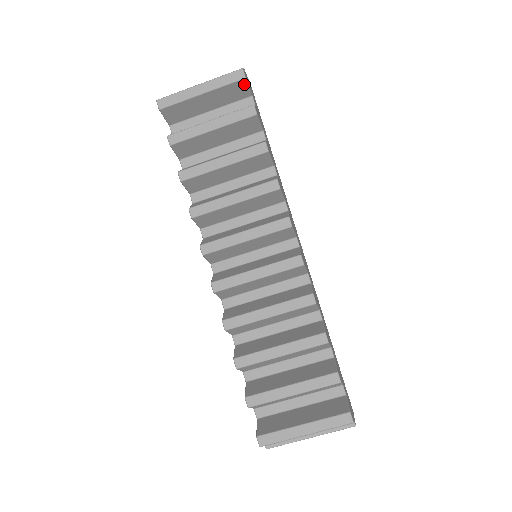
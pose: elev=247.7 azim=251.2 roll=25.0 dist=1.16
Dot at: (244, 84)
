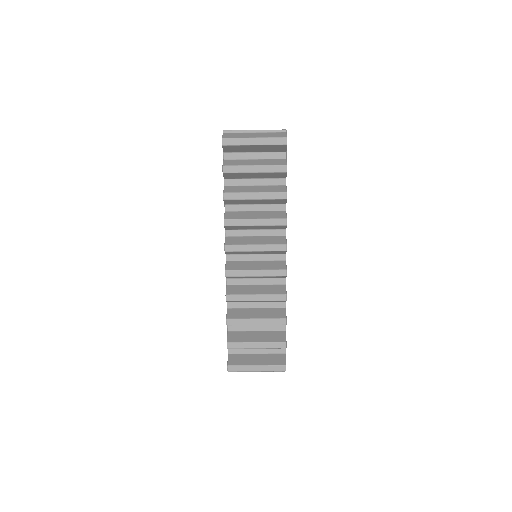
Dot at: (284, 147)
